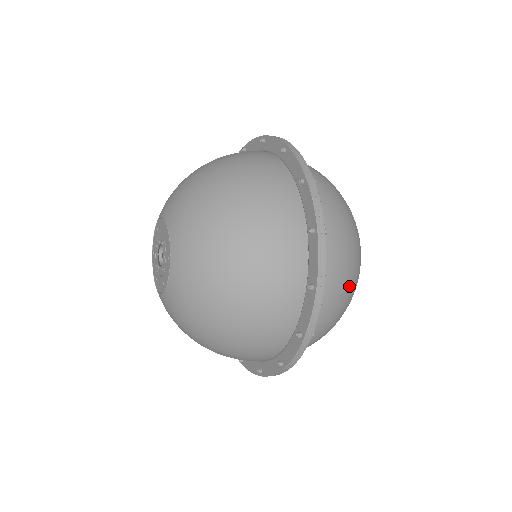
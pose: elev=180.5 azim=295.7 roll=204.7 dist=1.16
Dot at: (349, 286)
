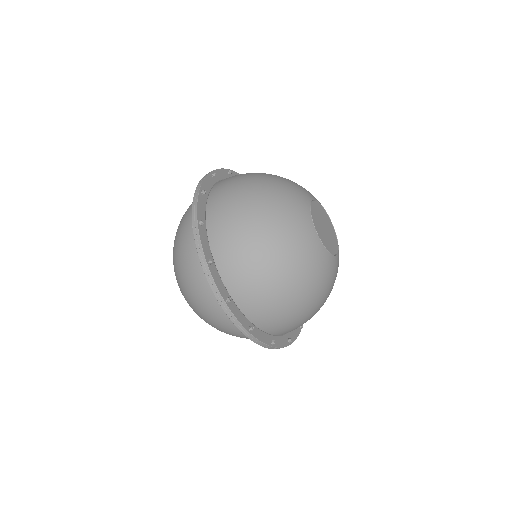
Dot at: (248, 194)
